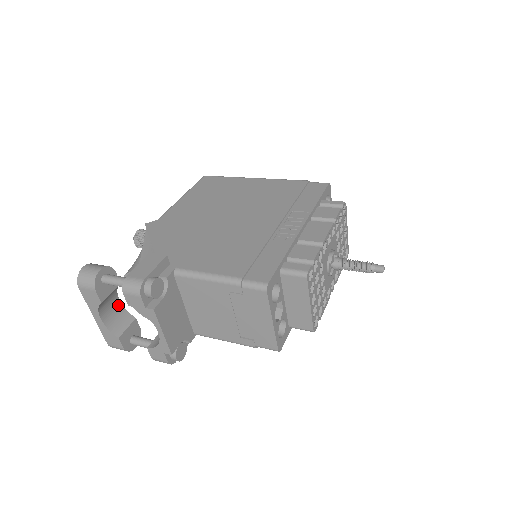
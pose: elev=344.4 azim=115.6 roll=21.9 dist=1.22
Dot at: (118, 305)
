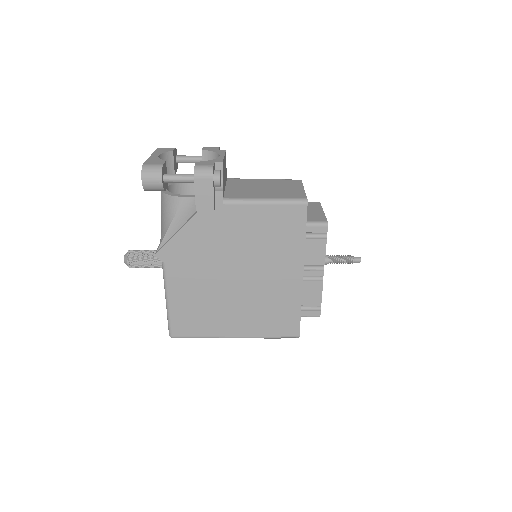
Dot at: occluded
